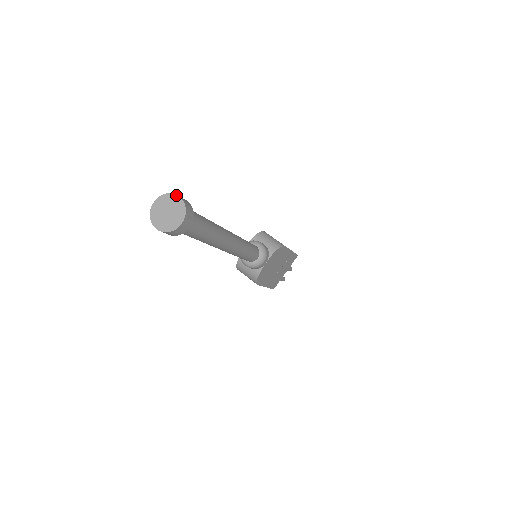
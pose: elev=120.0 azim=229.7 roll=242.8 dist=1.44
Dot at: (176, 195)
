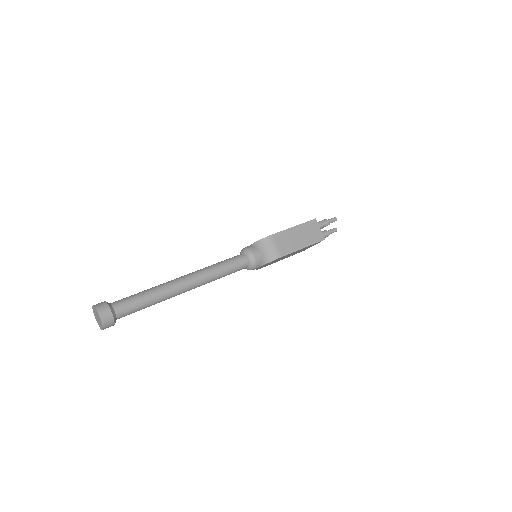
Dot at: (98, 314)
